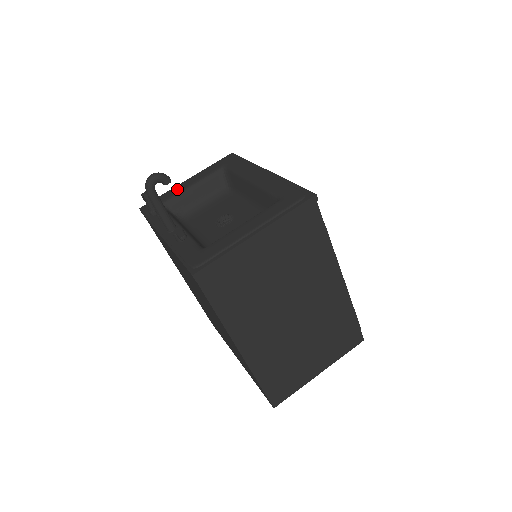
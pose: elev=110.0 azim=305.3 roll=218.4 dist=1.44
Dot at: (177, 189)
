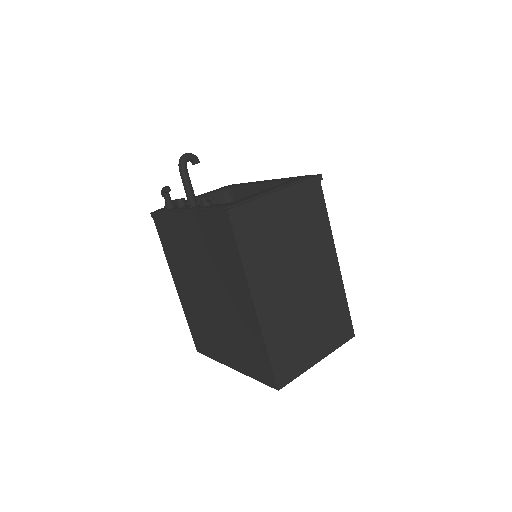
Dot at: (187, 200)
